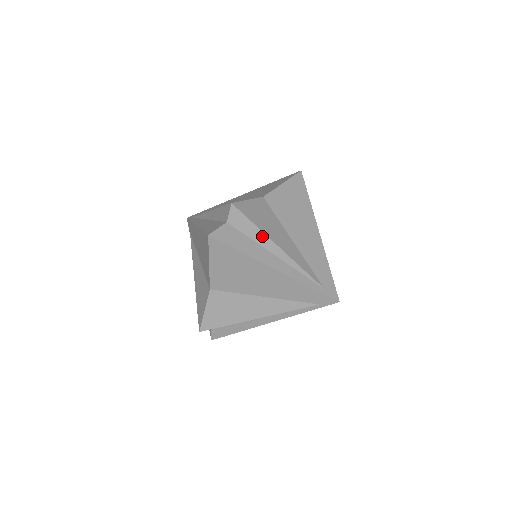
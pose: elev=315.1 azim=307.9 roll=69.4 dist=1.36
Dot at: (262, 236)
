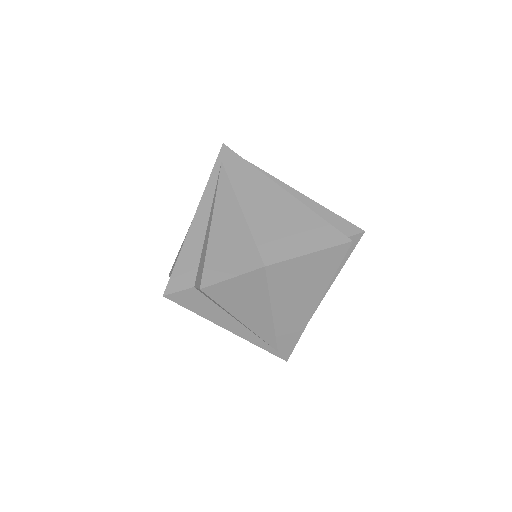
Dot at: (228, 312)
